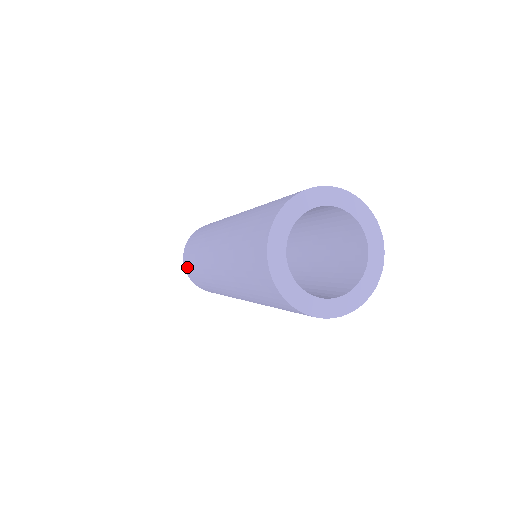
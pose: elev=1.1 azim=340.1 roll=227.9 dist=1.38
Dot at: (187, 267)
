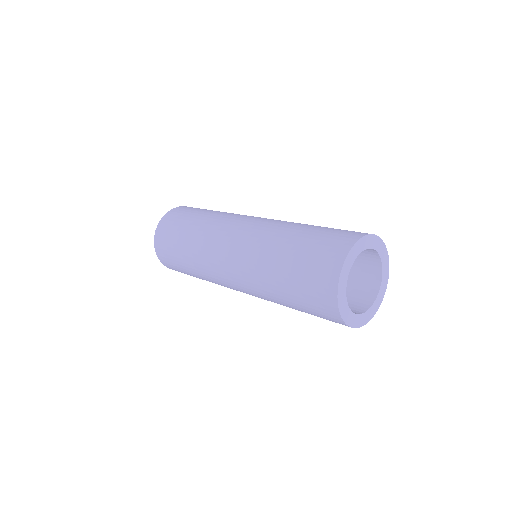
Dot at: (162, 244)
